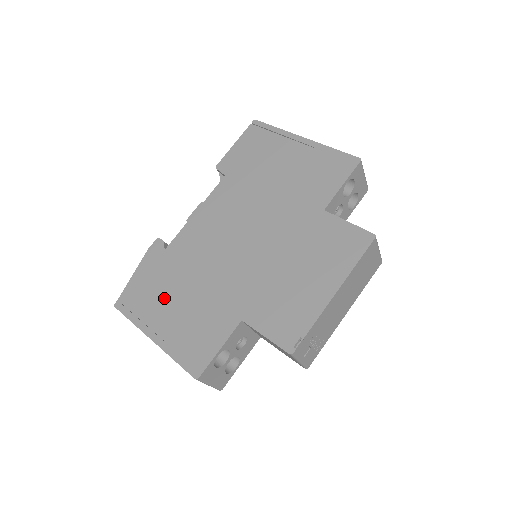
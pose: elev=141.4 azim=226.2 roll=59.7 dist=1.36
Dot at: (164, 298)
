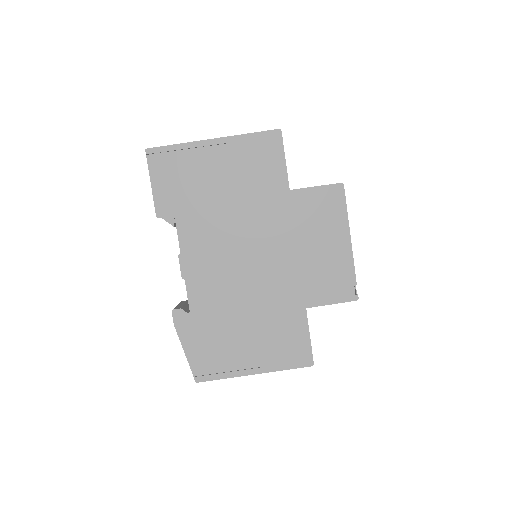
Dot at: (232, 344)
